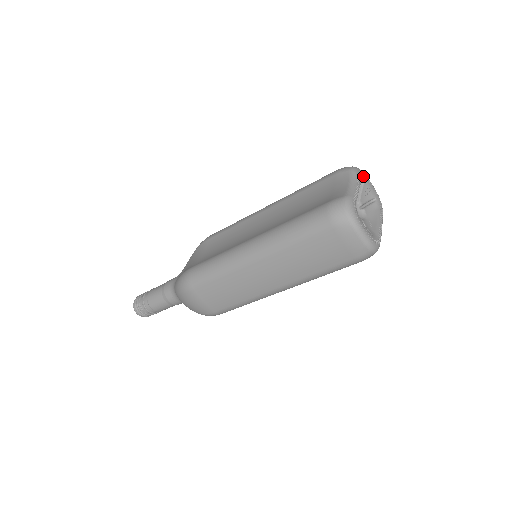
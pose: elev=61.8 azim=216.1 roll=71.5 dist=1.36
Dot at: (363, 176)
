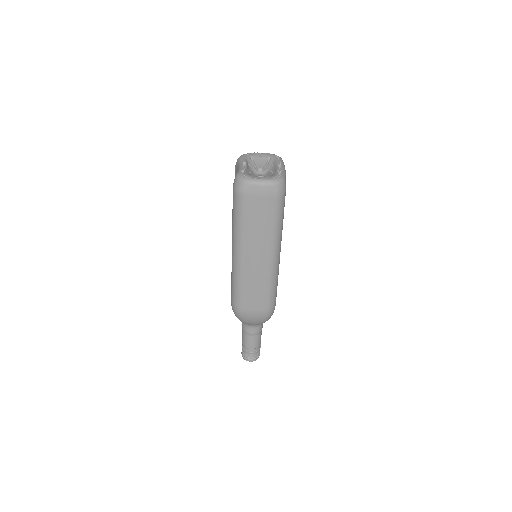
Dot at: (249, 155)
